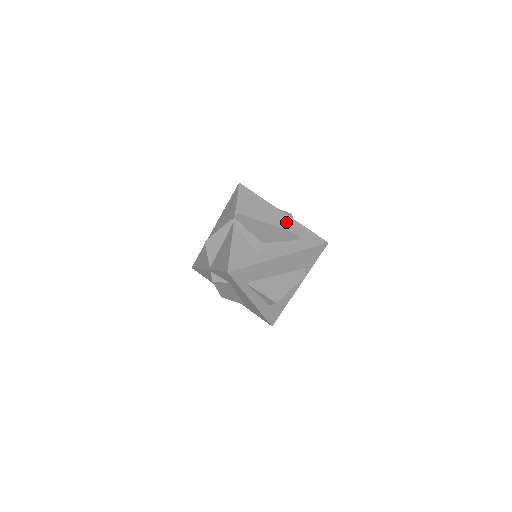
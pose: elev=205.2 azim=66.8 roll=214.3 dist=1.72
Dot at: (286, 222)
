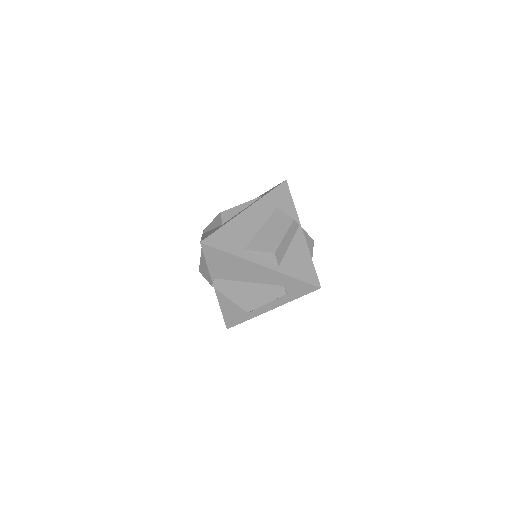
Dot at: (268, 276)
